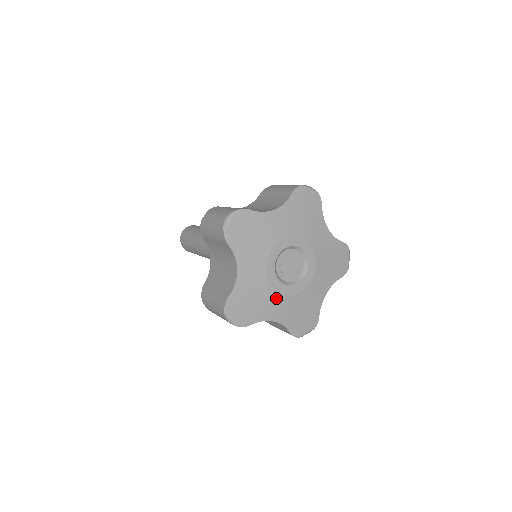
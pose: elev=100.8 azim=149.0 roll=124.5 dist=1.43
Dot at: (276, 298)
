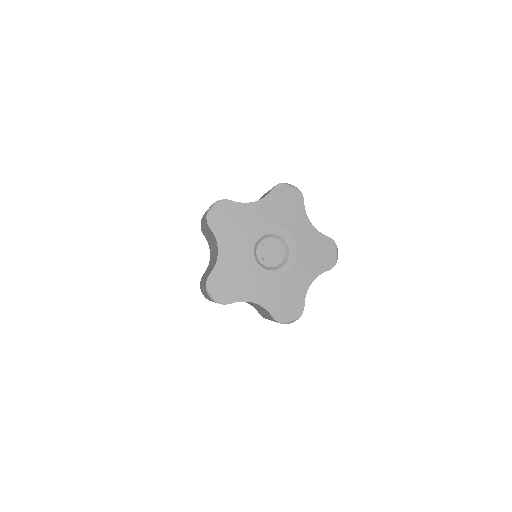
Dot at: (256, 280)
